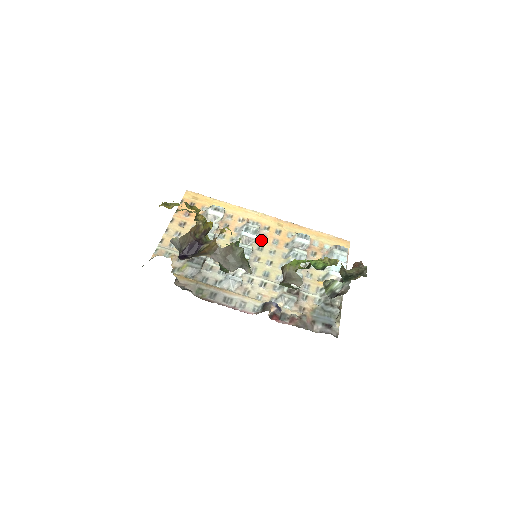
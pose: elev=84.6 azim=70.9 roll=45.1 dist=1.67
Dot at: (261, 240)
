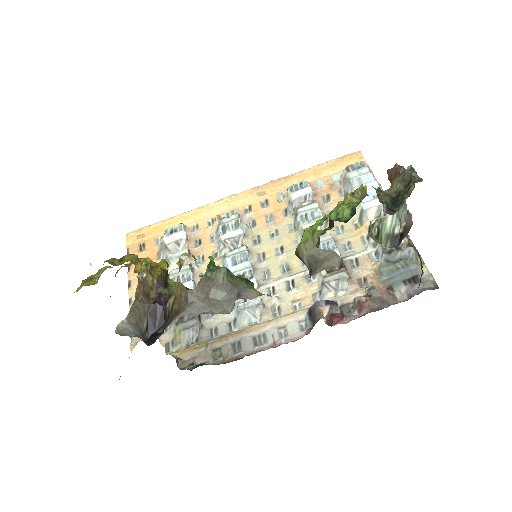
Dot at: (250, 229)
